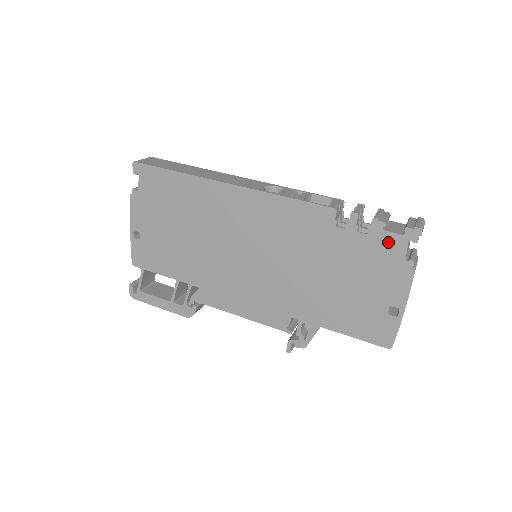
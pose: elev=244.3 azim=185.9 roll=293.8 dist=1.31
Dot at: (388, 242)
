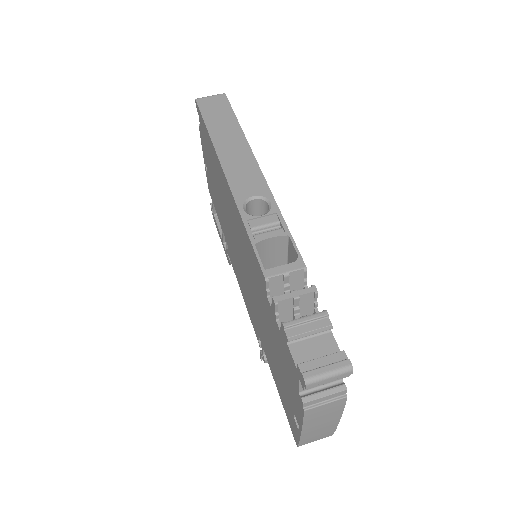
Dot at: (290, 359)
